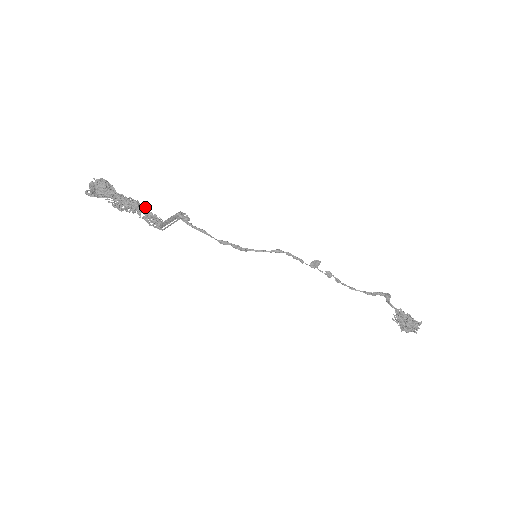
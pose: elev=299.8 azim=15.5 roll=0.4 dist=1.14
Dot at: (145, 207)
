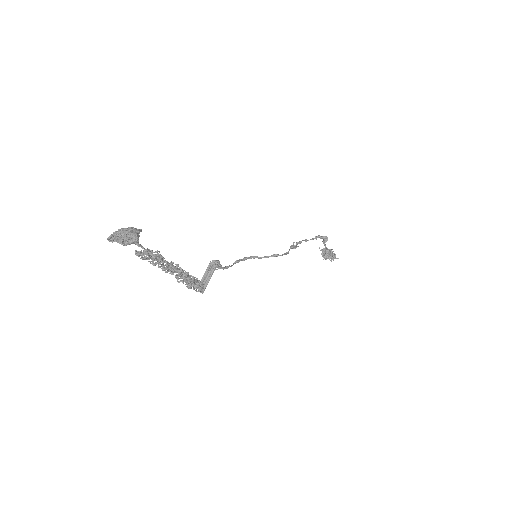
Dot at: (188, 275)
